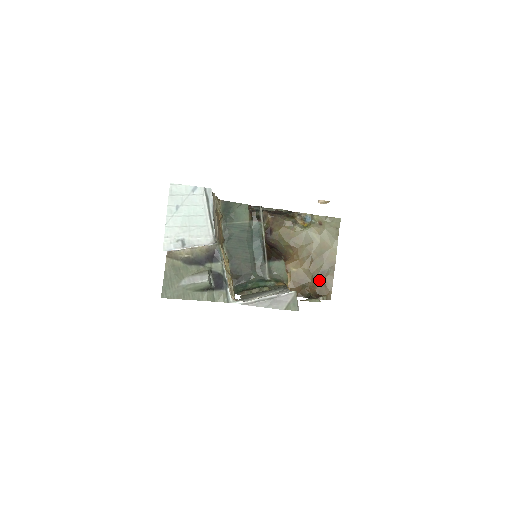
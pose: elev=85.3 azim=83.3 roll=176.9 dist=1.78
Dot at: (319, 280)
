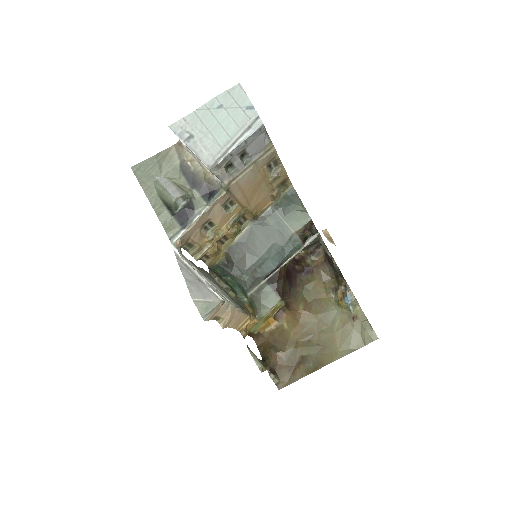
Dot at: (292, 361)
